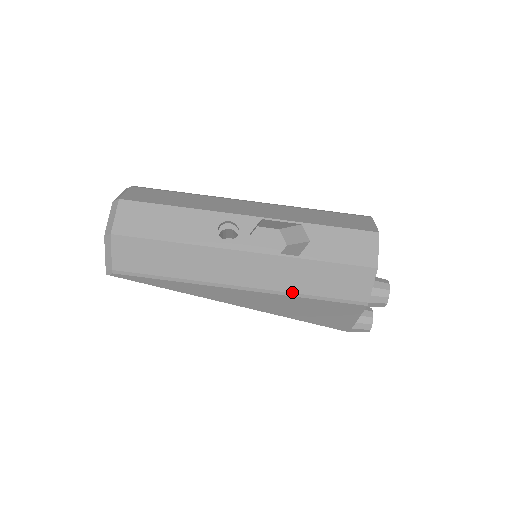
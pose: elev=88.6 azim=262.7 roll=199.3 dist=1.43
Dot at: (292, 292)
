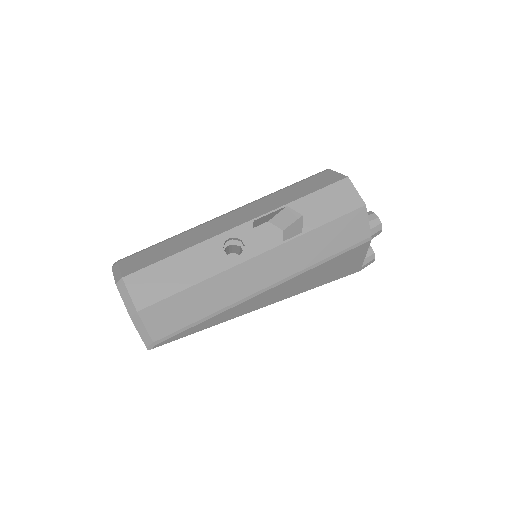
Dot at: (311, 265)
